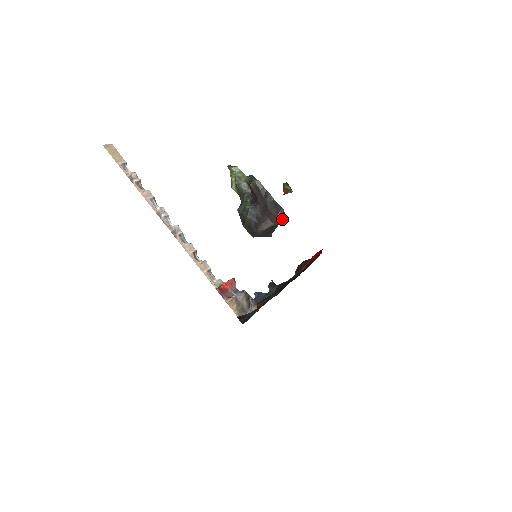
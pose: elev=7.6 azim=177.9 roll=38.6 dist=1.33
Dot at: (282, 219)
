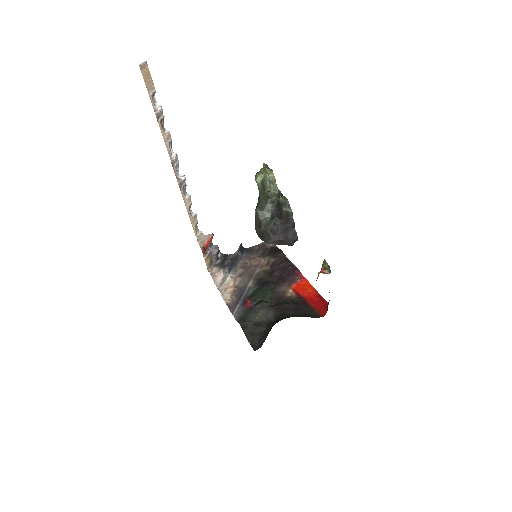
Dot at: occluded
